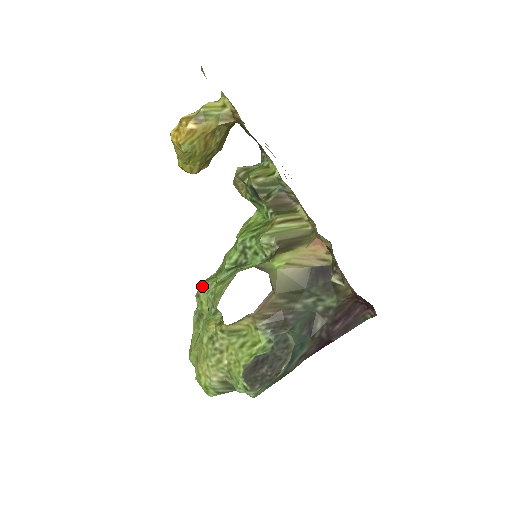
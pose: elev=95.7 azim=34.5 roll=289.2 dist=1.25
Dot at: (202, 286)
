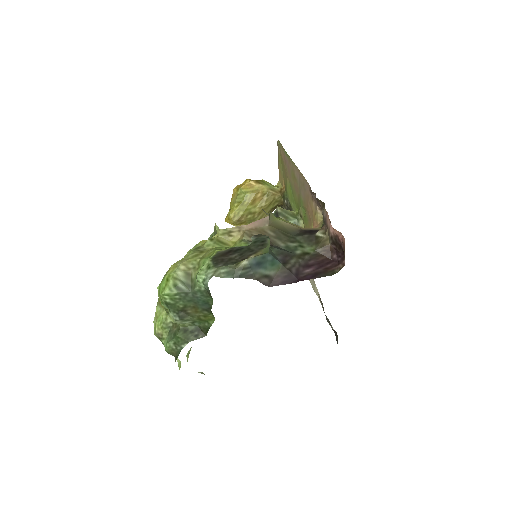
Dot at: occluded
